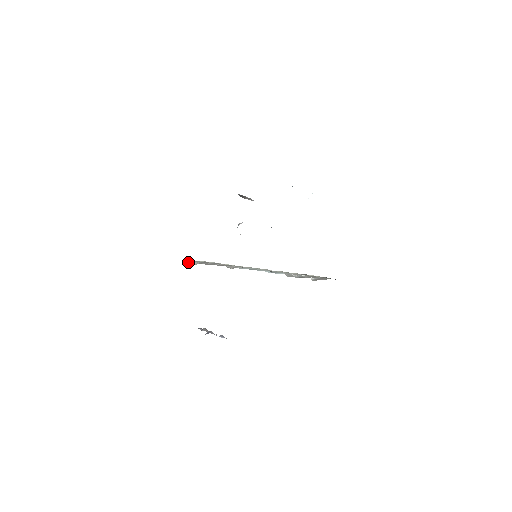
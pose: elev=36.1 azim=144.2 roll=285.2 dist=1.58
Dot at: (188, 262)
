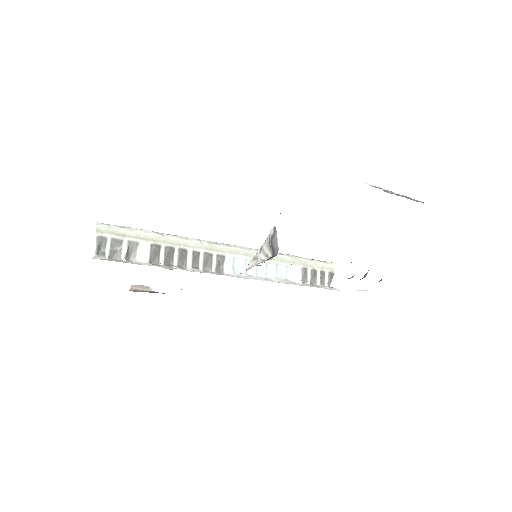
Dot at: (113, 254)
